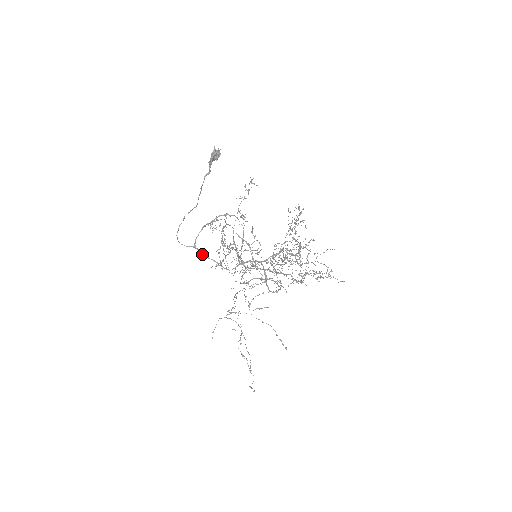
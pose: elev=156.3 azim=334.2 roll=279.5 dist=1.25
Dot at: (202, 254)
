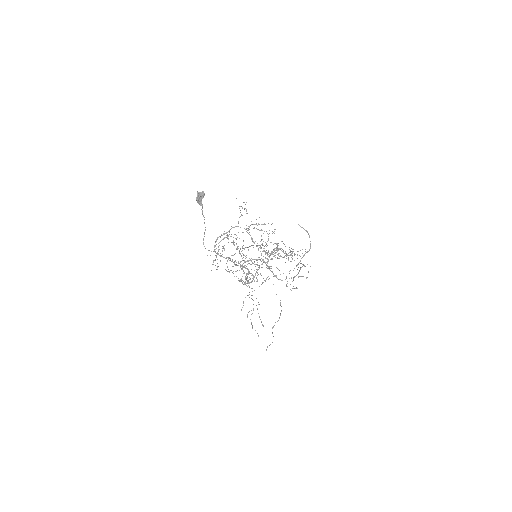
Dot at: (220, 256)
